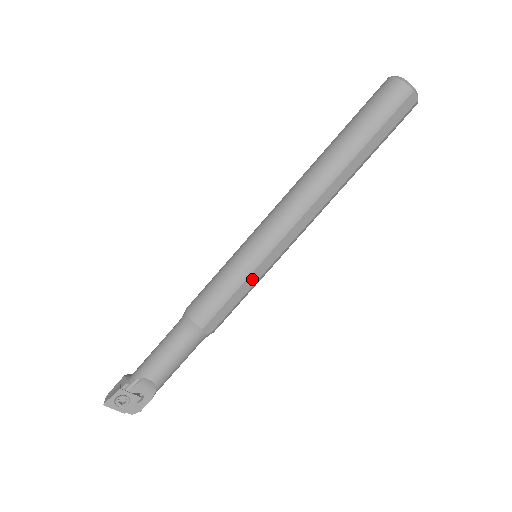
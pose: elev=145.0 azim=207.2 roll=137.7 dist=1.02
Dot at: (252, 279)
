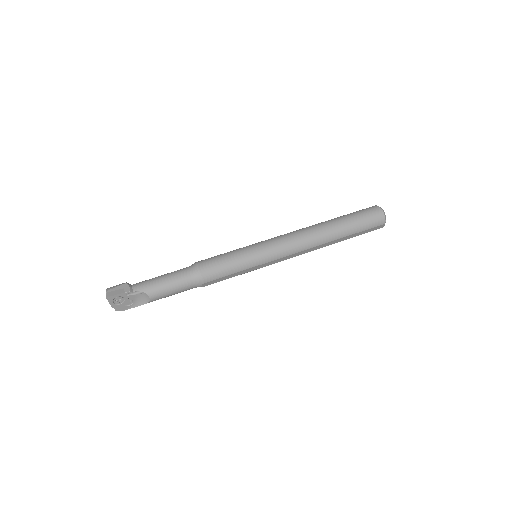
Dot at: (249, 270)
